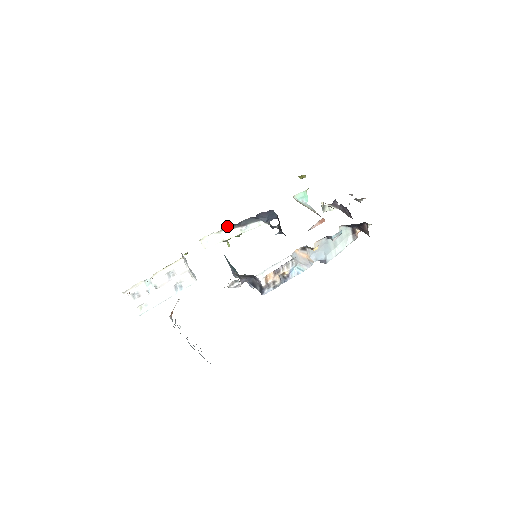
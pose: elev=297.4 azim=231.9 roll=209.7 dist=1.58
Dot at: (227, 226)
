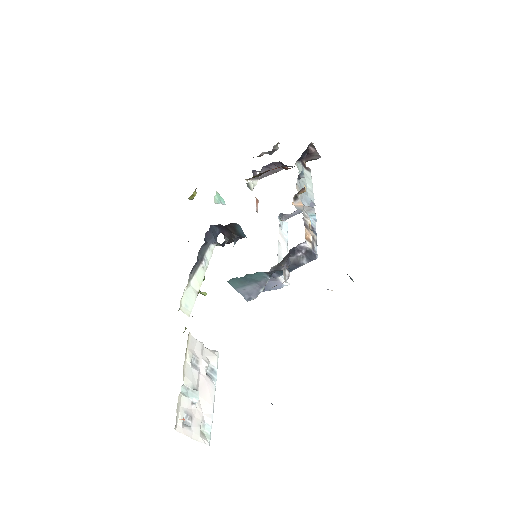
Dot at: (190, 272)
